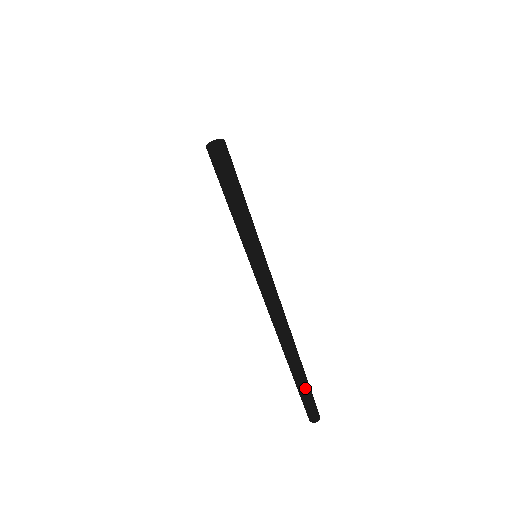
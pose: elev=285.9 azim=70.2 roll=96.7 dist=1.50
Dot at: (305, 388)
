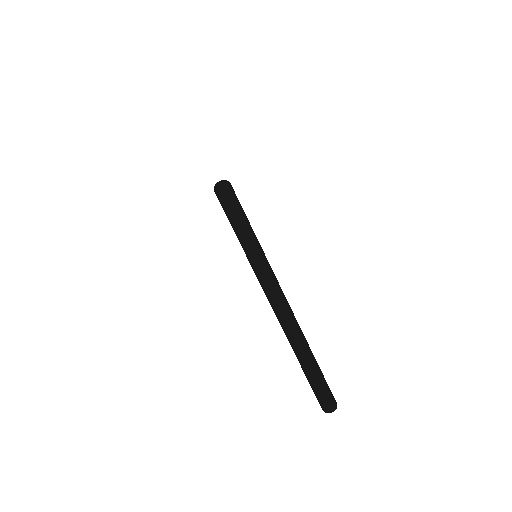
Dot at: (314, 366)
